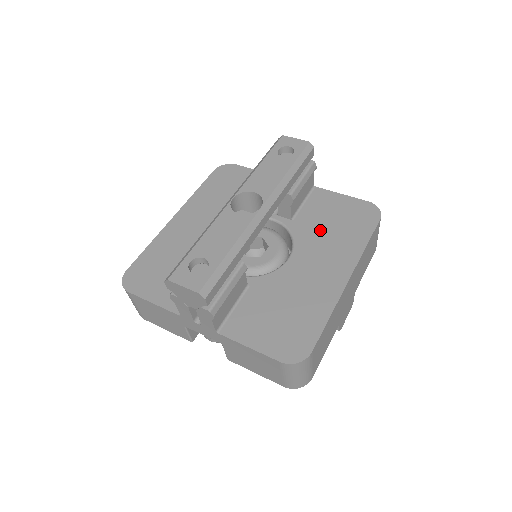
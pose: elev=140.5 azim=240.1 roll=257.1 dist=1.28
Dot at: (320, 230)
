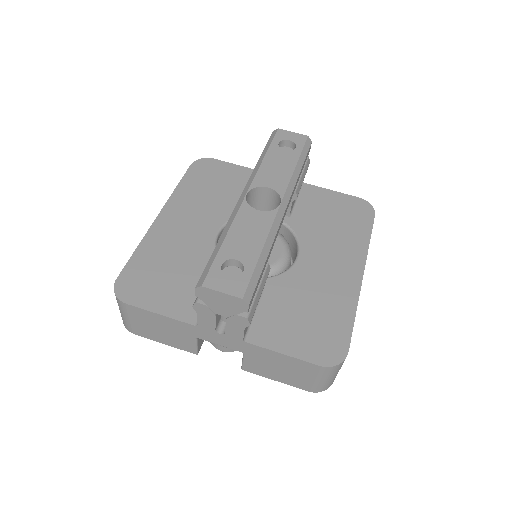
Dot at: (321, 227)
